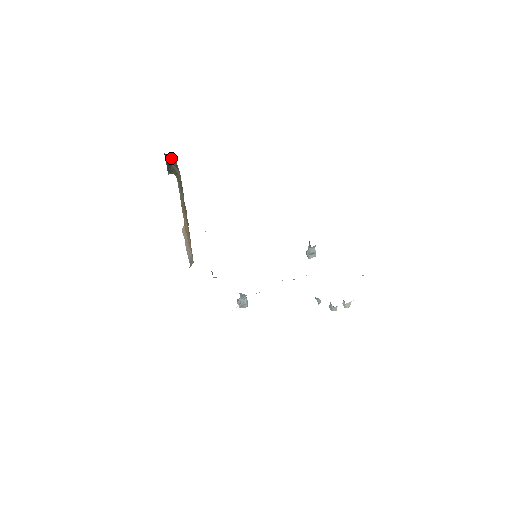
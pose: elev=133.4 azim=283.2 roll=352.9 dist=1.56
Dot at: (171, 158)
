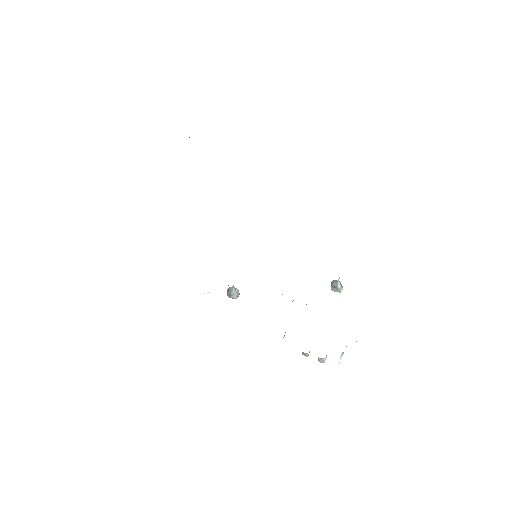
Dot at: occluded
